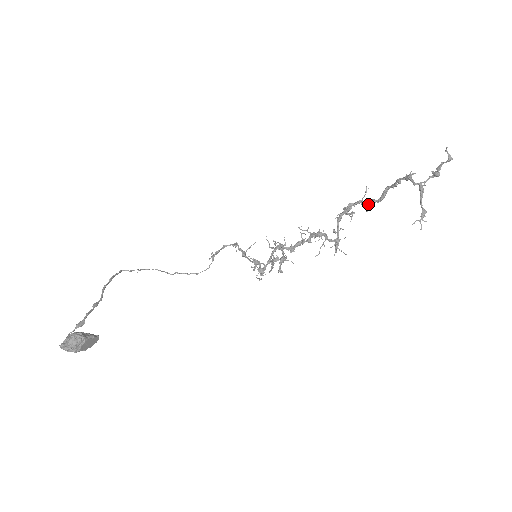
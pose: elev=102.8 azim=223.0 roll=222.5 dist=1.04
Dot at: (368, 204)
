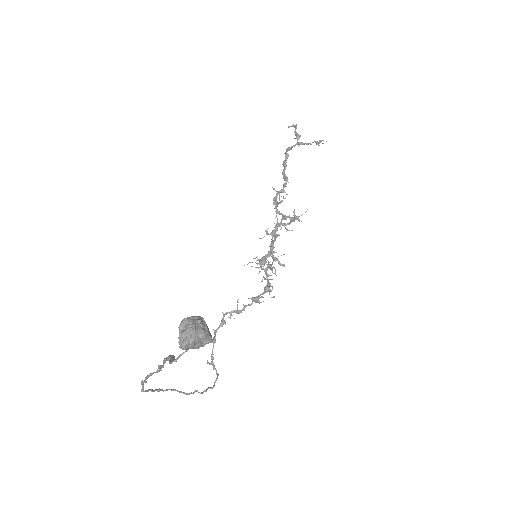
Dot at: (283, 190)
